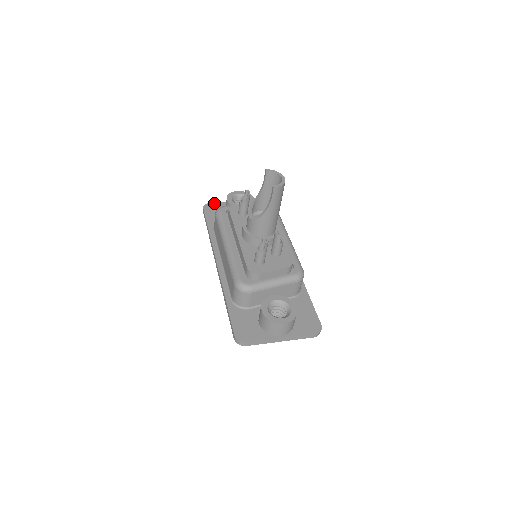
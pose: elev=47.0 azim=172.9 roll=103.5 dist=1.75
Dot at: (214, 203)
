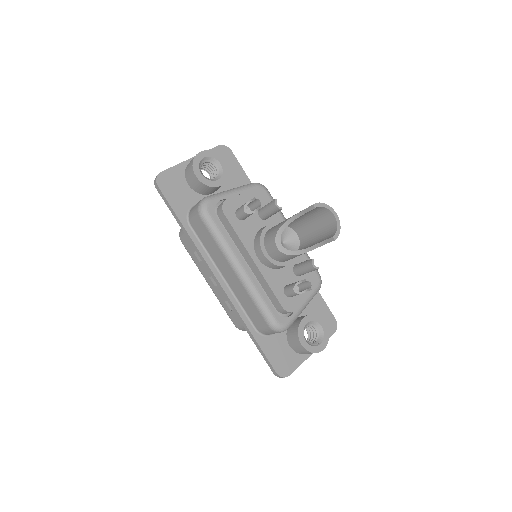
Dot at: (166, 171)
